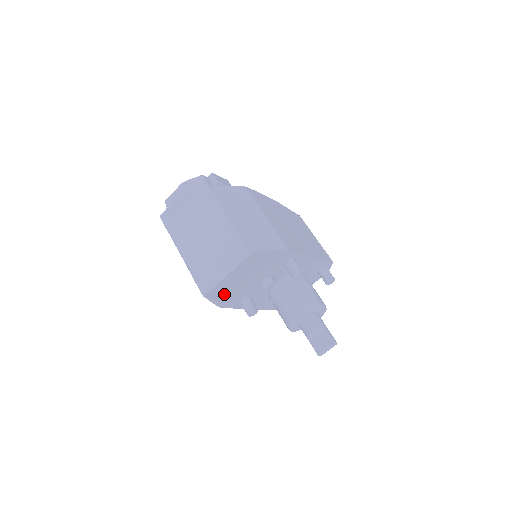
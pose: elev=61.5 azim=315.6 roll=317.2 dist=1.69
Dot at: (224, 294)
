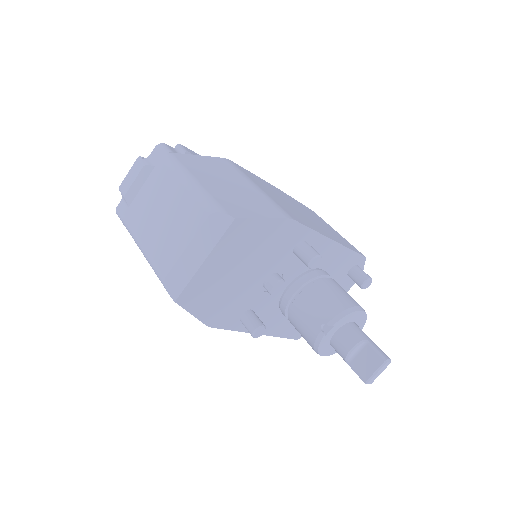
Dot at: (209, 300)
